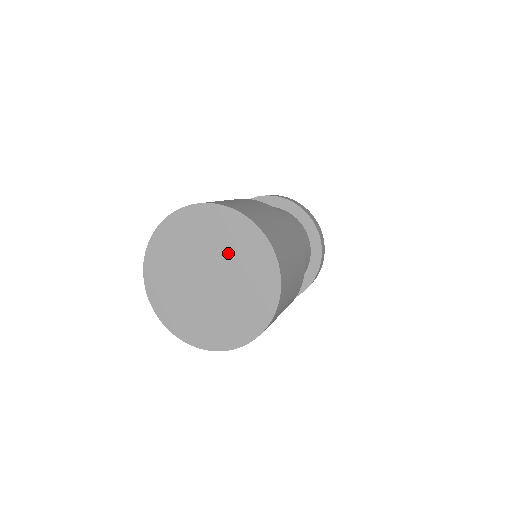
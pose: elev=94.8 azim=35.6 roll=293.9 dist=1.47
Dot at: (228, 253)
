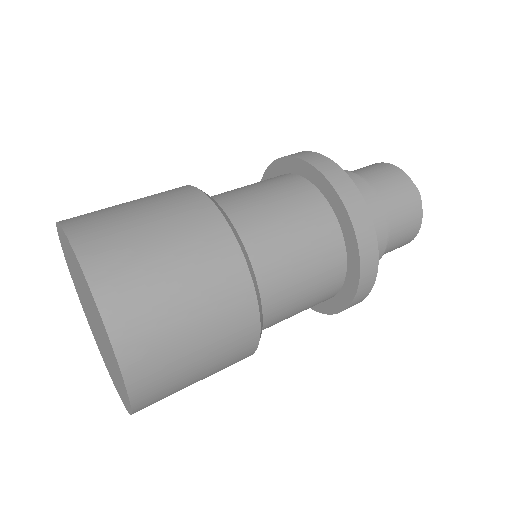
Dot at: (103, 337)
